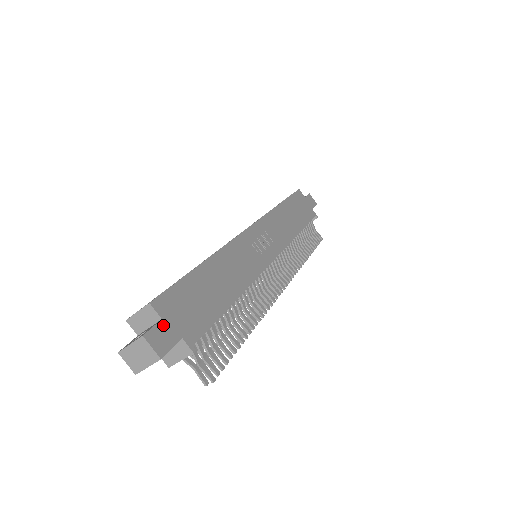
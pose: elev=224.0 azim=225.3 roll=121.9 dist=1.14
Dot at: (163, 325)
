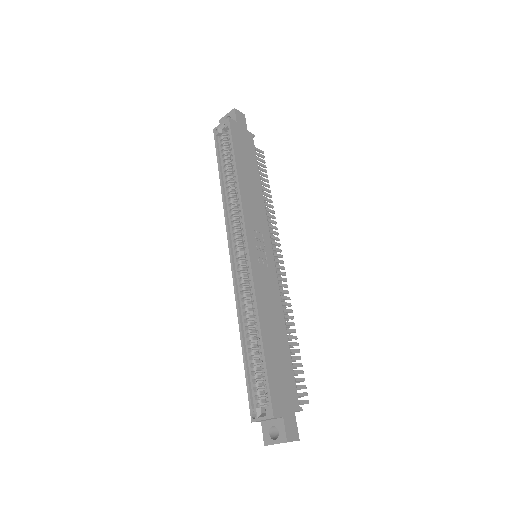
Dot at: (286, 420)
